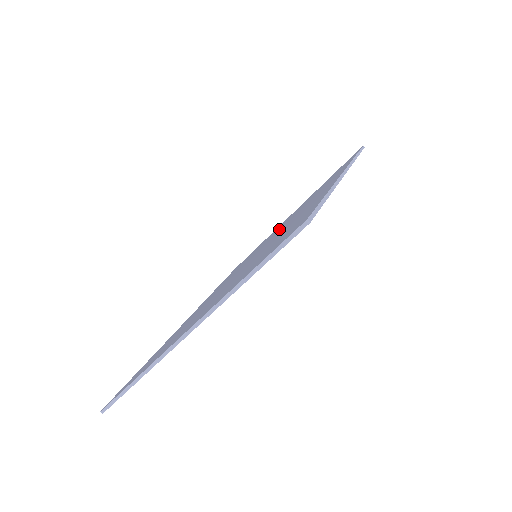
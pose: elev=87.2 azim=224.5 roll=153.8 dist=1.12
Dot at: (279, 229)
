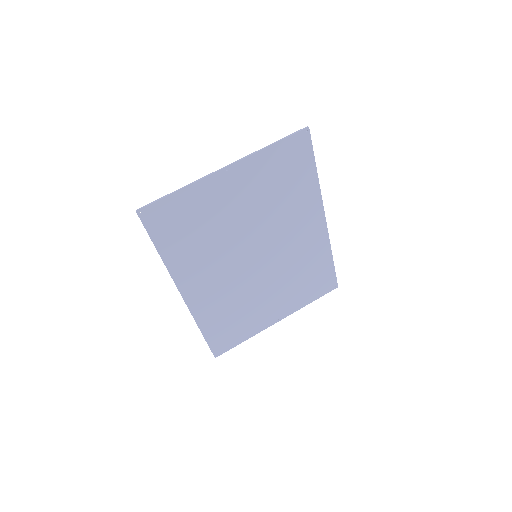
Dot at: (272, 273)
